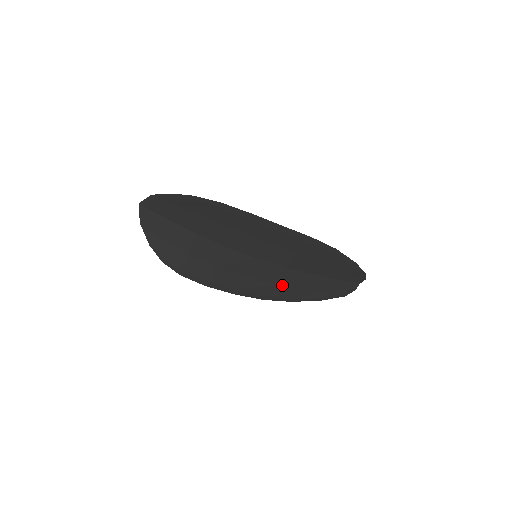
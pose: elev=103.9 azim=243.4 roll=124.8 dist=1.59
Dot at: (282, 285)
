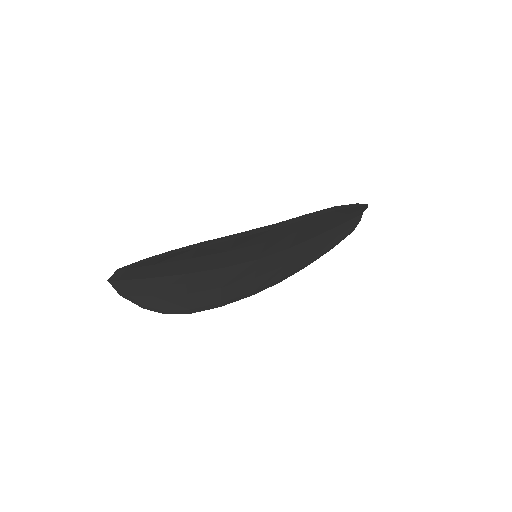
Dot at: (292, 262)
